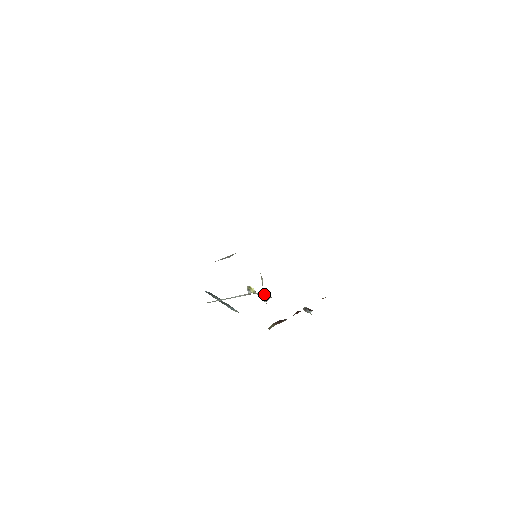
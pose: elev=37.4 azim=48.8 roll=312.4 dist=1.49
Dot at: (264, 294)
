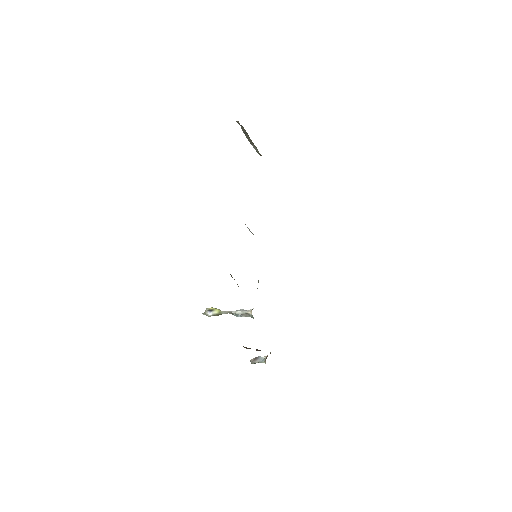
Dot at: occluded
